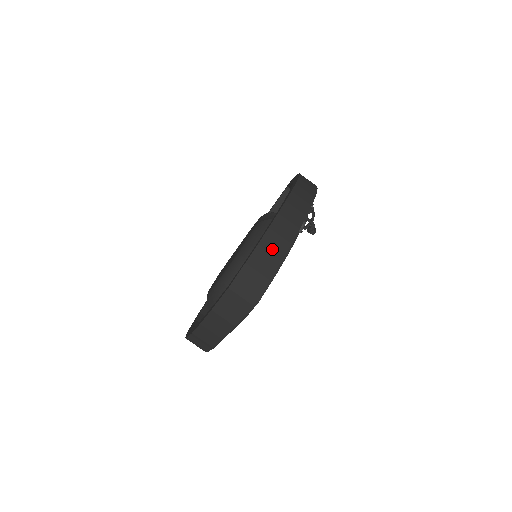
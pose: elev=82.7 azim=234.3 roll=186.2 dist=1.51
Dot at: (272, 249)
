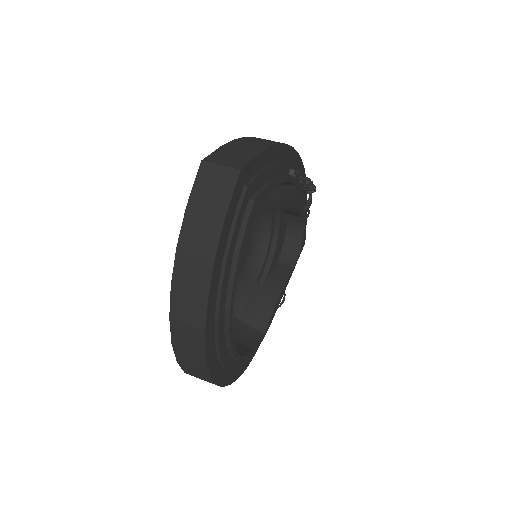
Dot at: (254, 143)
